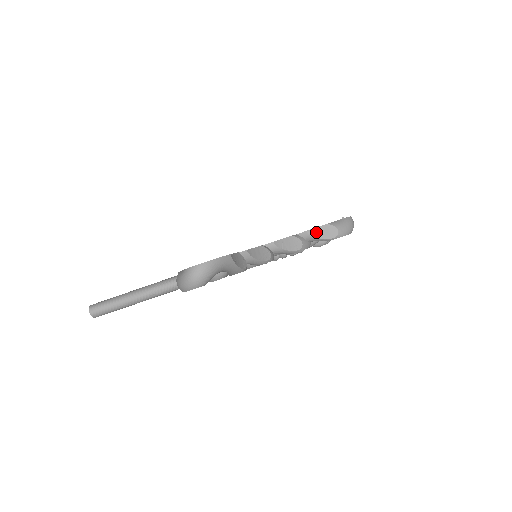
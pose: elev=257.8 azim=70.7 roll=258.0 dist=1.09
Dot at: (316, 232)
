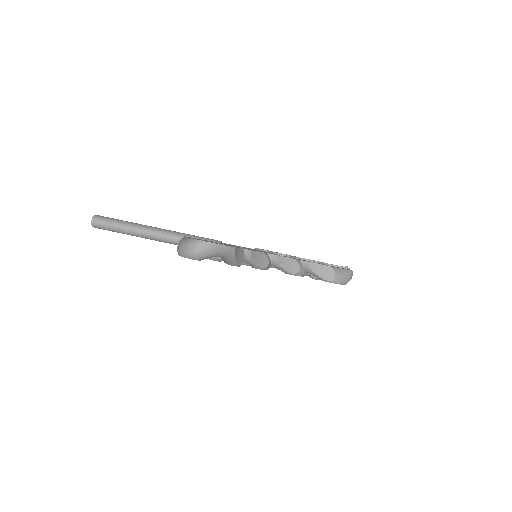
Dot at: (316, 267)
